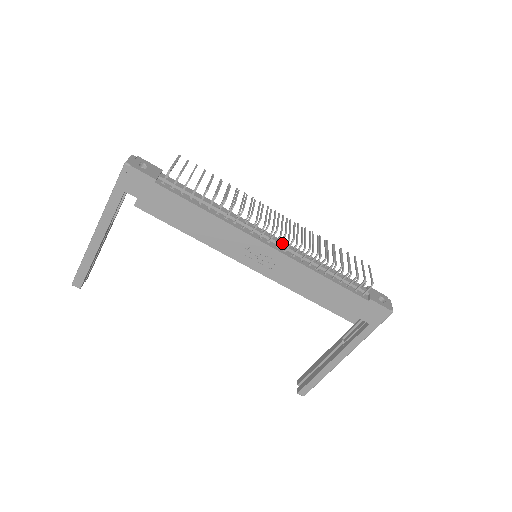
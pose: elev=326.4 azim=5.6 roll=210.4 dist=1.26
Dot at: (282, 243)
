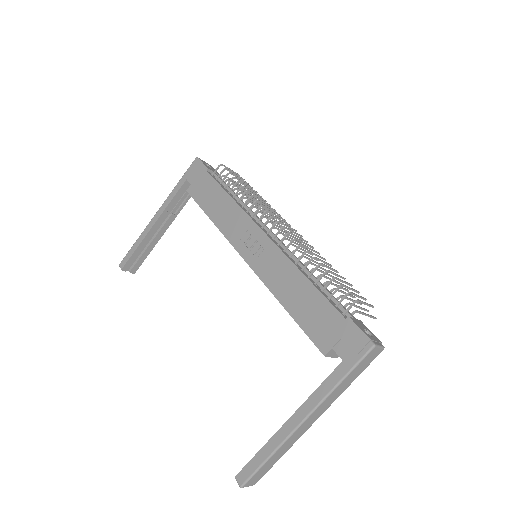
Dot at: occluded
